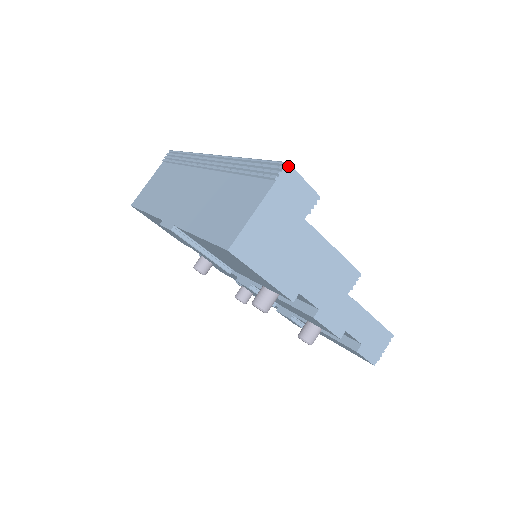
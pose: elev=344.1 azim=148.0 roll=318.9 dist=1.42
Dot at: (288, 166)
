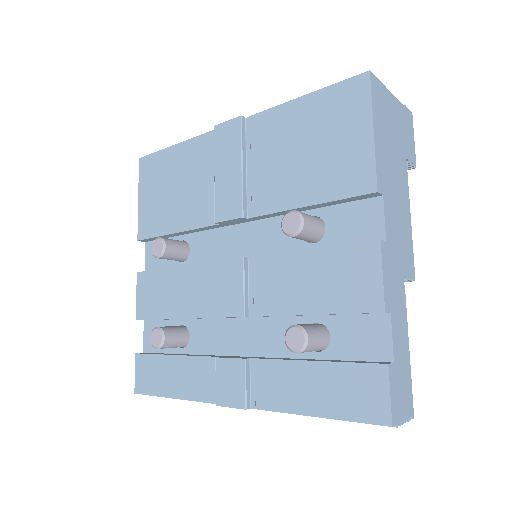
Dot at: (411, 116)
